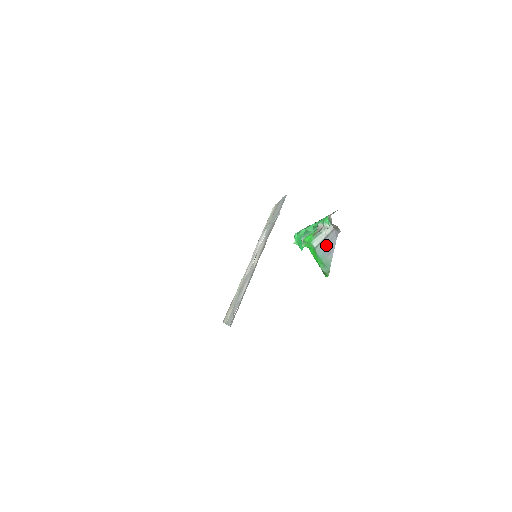
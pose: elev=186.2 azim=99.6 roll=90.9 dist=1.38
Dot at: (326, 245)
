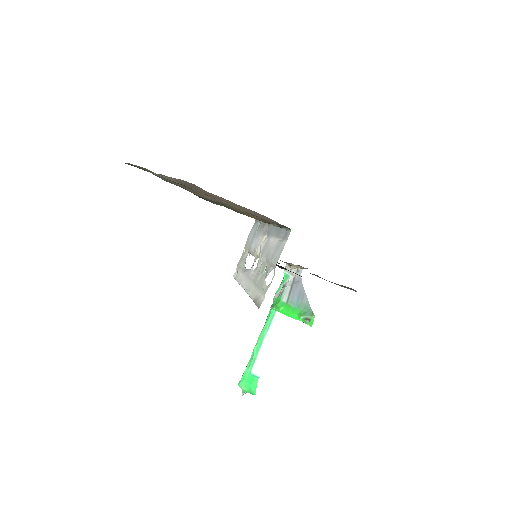
Dot at: (295, 292)
